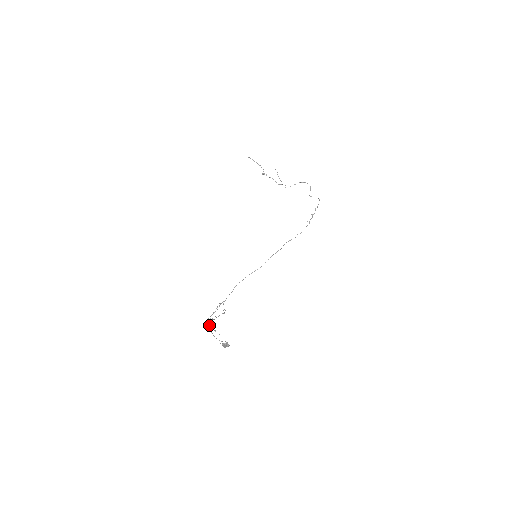
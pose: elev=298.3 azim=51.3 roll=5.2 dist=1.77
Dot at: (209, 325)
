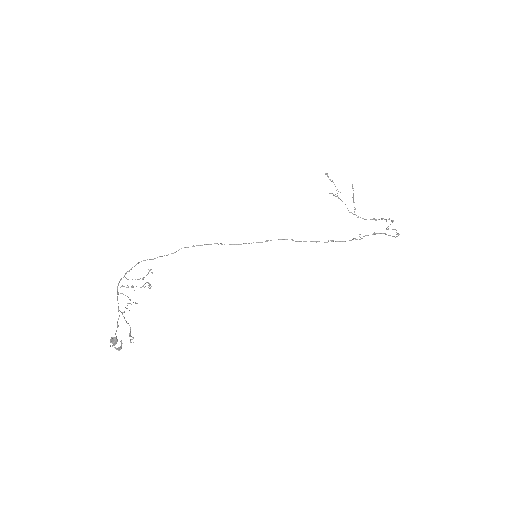
Dot at: (122, 312)
